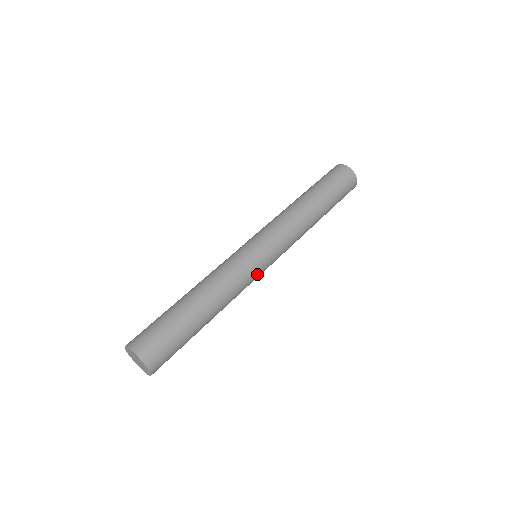
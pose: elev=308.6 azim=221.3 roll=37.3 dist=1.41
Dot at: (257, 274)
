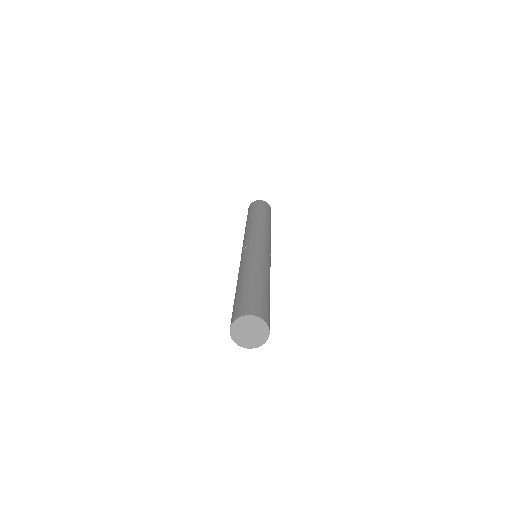
Dot at: (268, 255)
